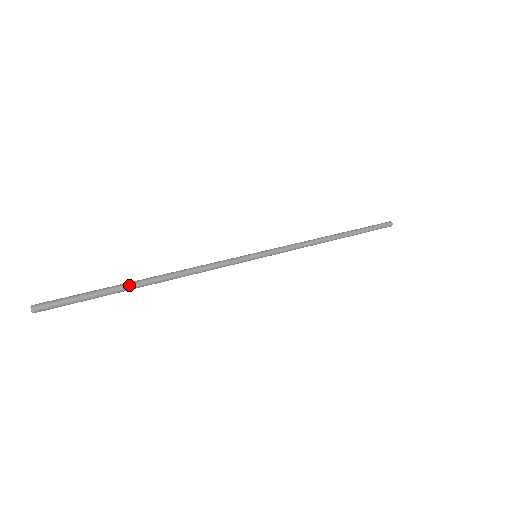
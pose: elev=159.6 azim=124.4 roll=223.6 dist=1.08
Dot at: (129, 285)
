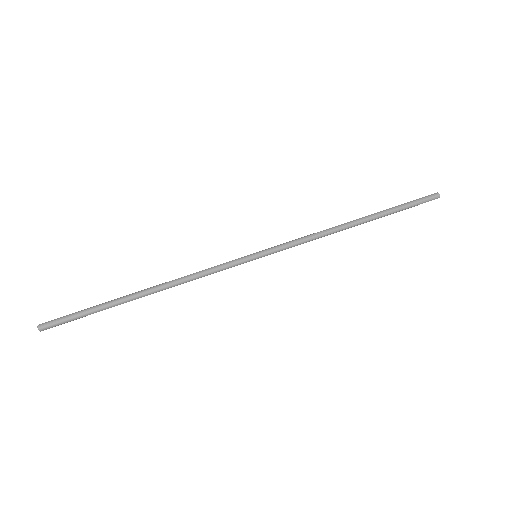
Dot at: (123, 303)
